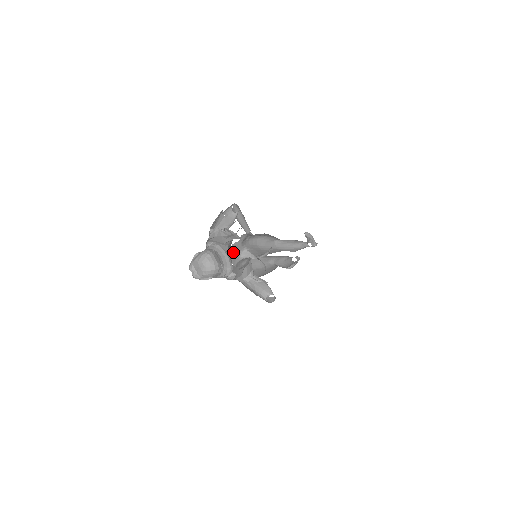
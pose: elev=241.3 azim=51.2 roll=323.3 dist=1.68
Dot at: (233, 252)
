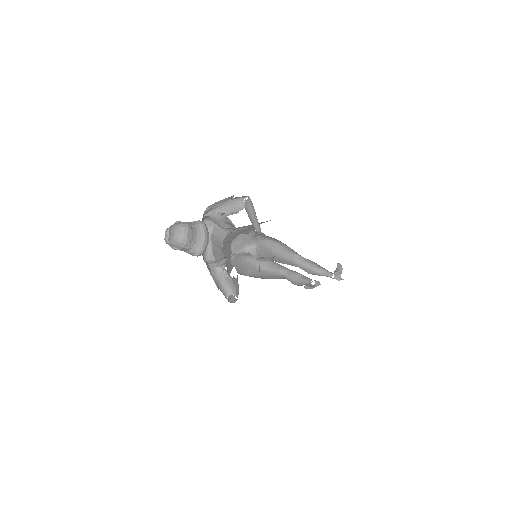
Dot at: (239, 242)
